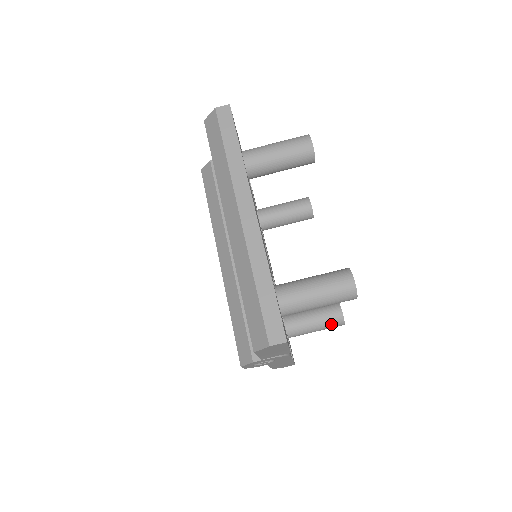
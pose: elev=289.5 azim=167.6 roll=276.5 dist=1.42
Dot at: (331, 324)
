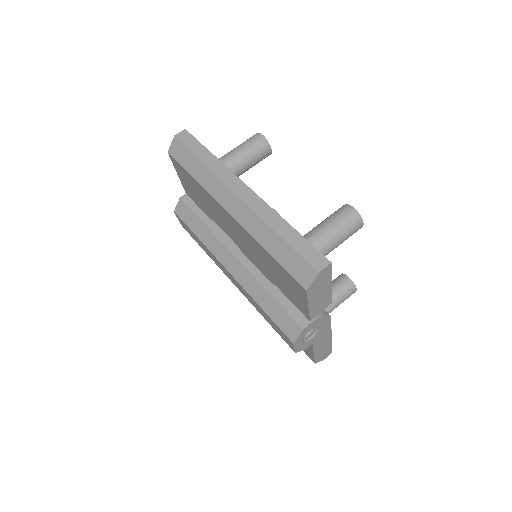
Dot at: (346, 293)
